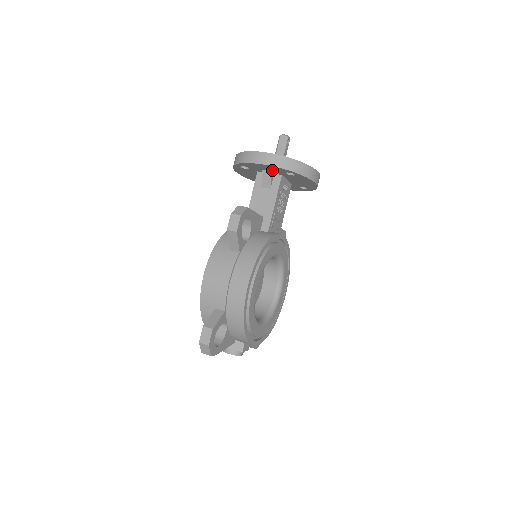
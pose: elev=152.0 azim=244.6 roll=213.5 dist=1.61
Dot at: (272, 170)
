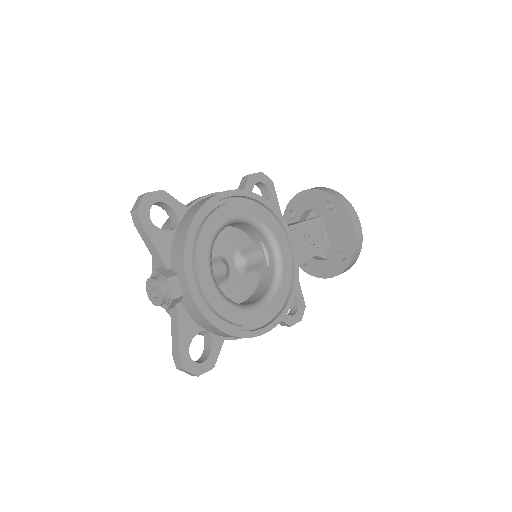
Dot at: (314, 205)
